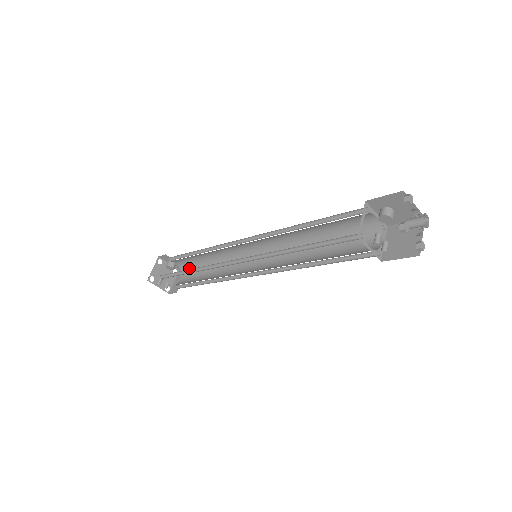
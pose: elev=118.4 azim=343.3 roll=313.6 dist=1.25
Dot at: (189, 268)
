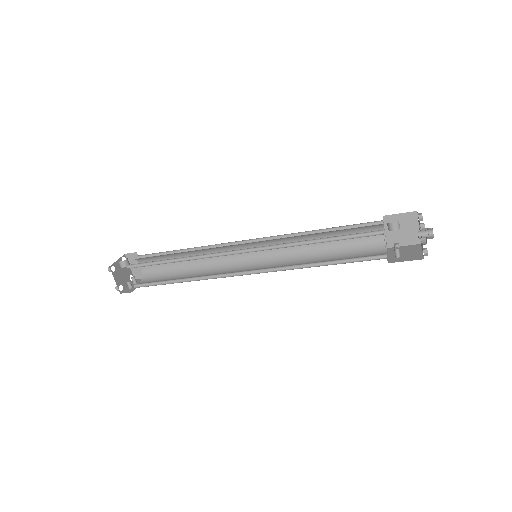
Dot at: (149, 258)
